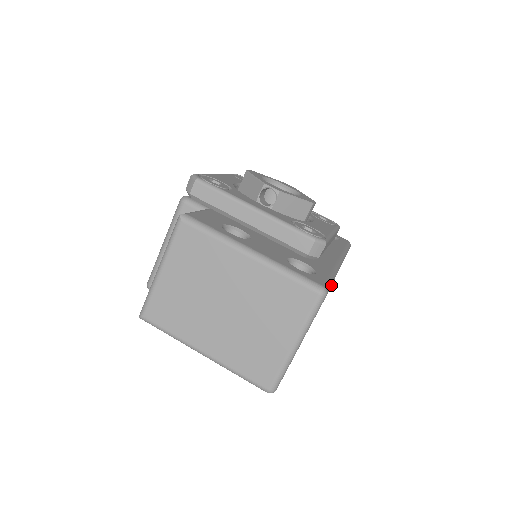
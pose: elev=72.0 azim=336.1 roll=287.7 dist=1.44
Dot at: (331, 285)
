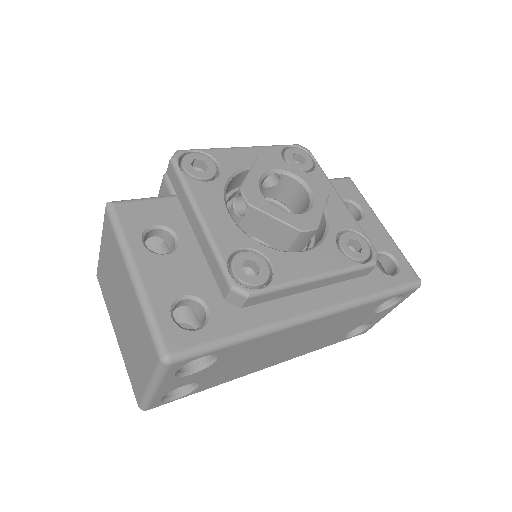
Dot at: (214, 350)
